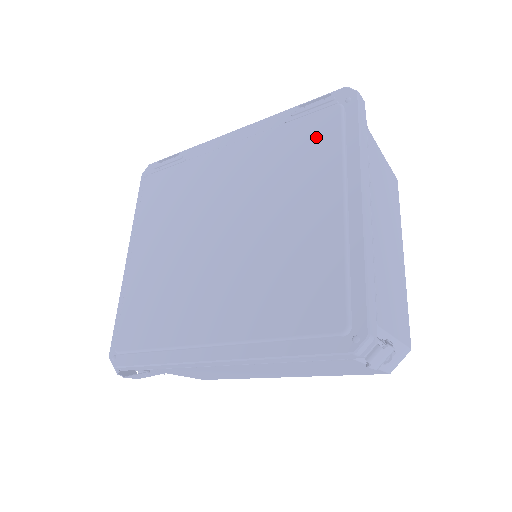
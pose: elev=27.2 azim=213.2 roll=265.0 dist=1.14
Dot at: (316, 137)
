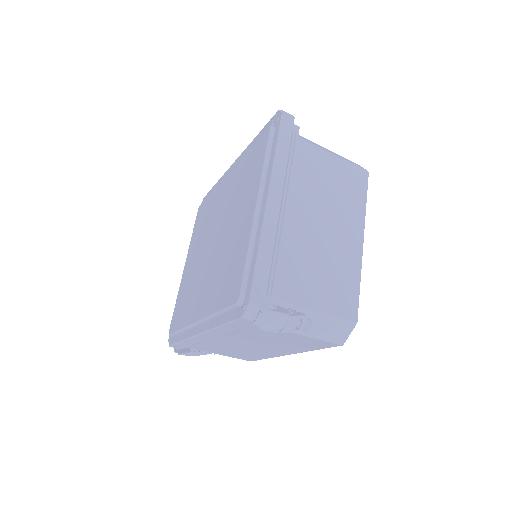
Dot at: (257, 156)
